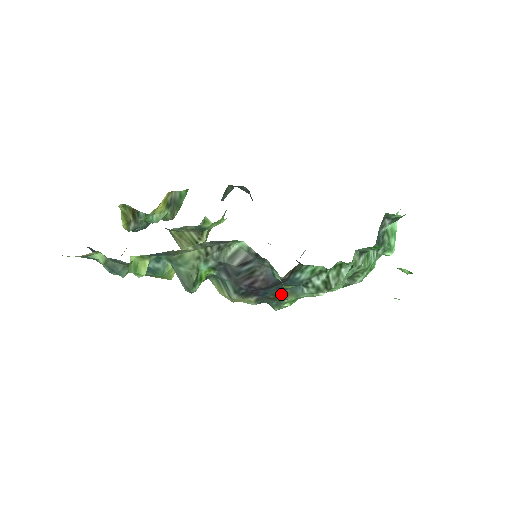
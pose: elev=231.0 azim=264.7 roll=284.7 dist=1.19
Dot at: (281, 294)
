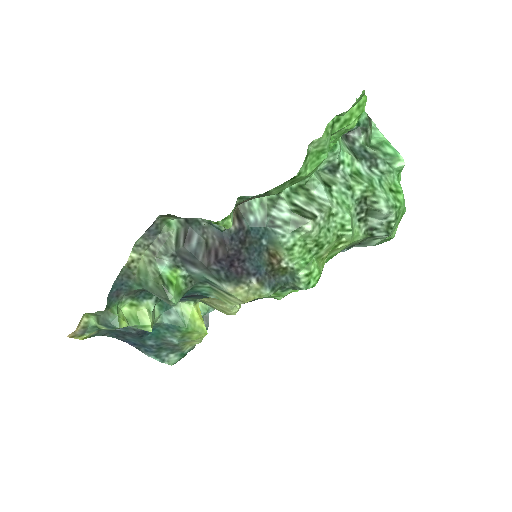
Dot at: (272, 258)
